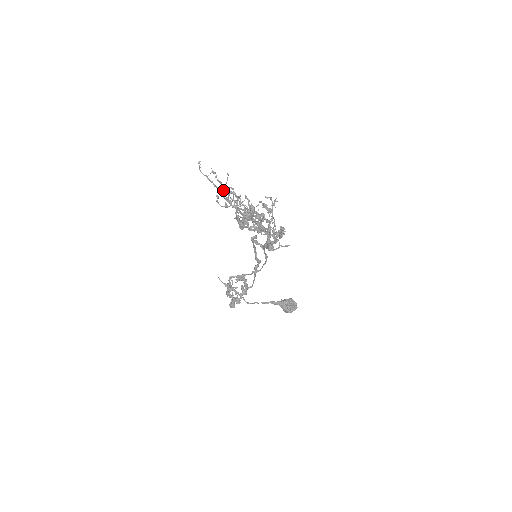
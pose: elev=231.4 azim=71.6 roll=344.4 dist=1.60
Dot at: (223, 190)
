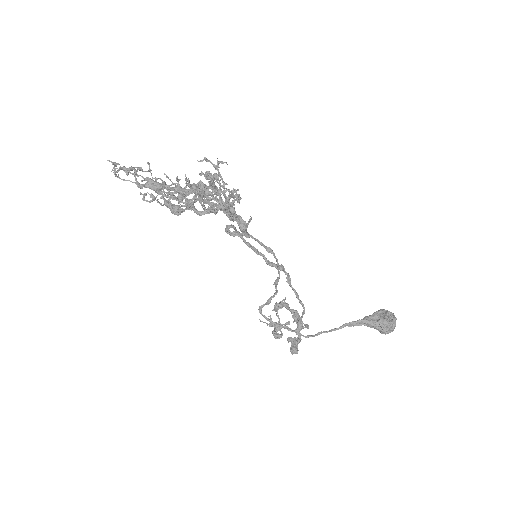
Dot at: occluded
